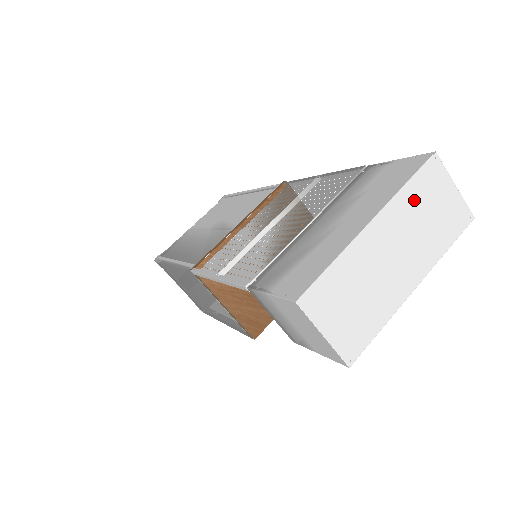
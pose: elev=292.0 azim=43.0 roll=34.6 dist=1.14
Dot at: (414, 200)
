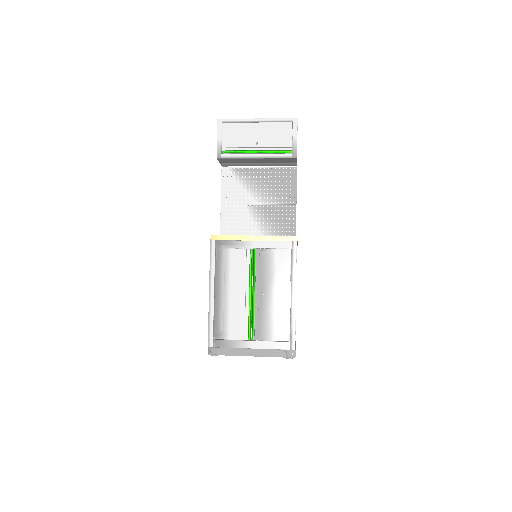
Dot at: occluded
